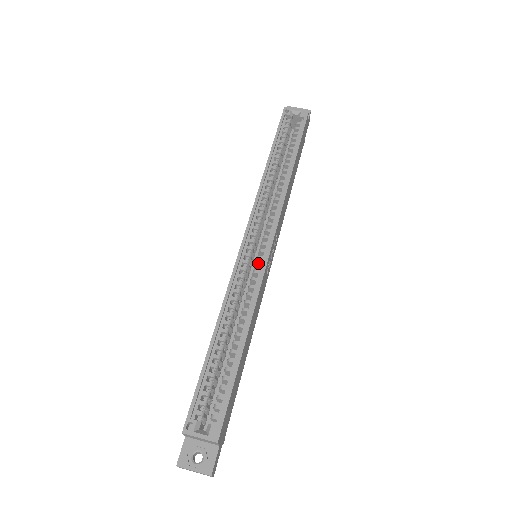
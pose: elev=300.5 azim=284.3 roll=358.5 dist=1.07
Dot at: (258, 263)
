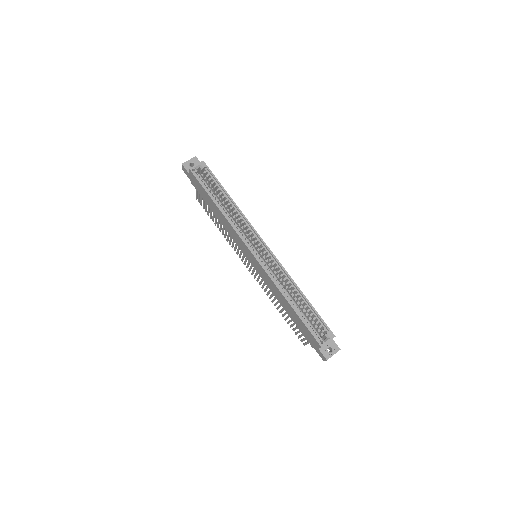
Dot at: (270, 259)
